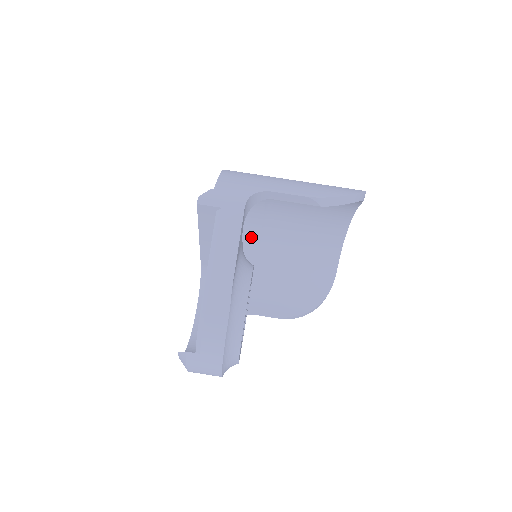
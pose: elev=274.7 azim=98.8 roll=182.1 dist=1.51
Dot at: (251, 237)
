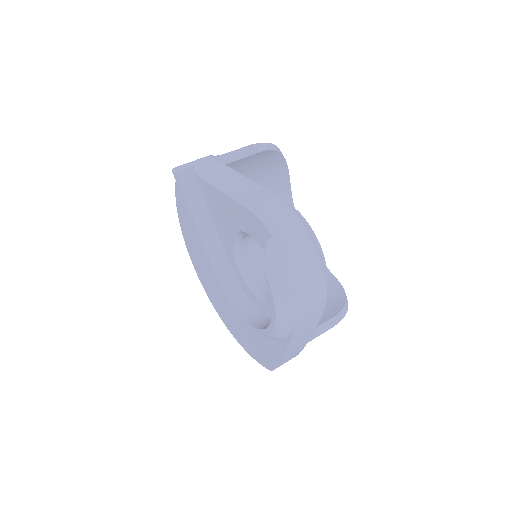
Dot at: occluded
